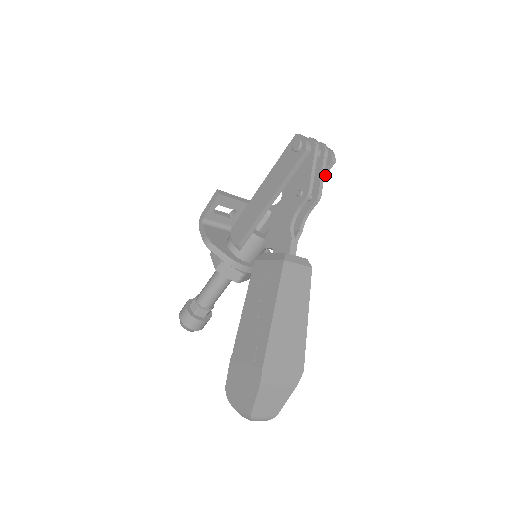
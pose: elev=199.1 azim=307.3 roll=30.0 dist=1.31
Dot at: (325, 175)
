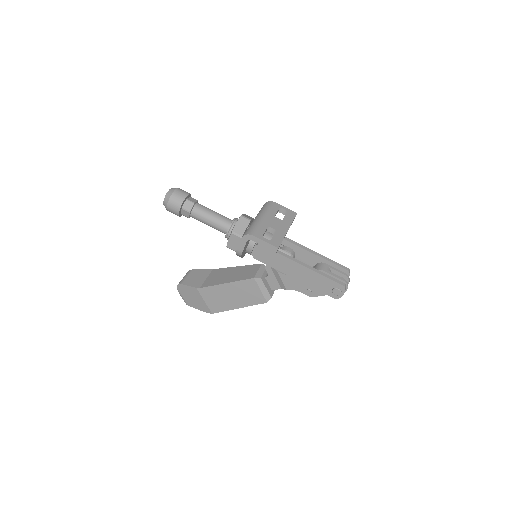
Dot at: occluded
